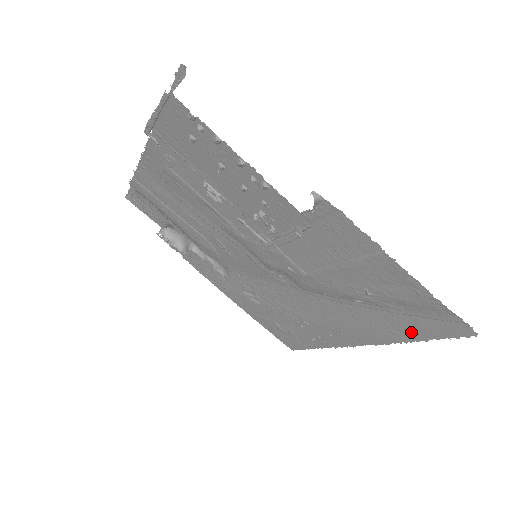
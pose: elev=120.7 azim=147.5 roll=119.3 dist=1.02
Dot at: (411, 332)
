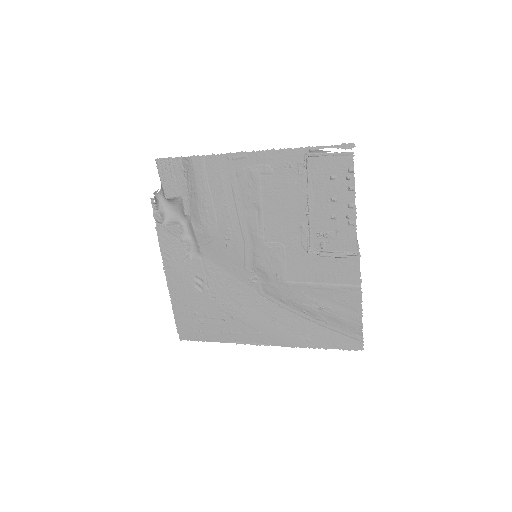
Dot at: (321, 341)
